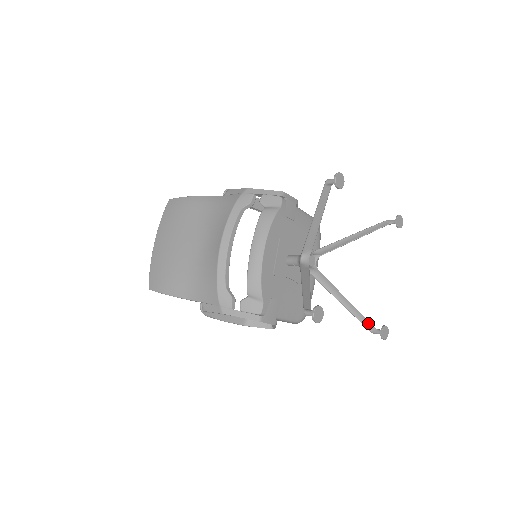
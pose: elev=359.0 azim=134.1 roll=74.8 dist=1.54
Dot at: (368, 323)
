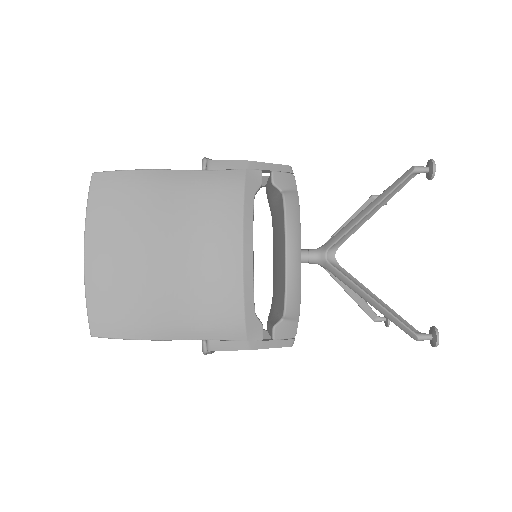
Dot at: (373, 313)
